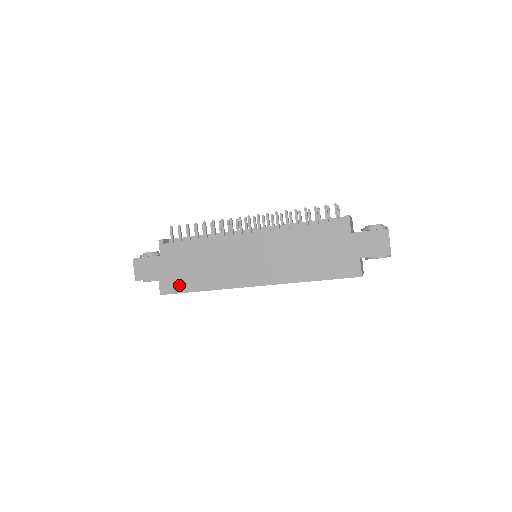
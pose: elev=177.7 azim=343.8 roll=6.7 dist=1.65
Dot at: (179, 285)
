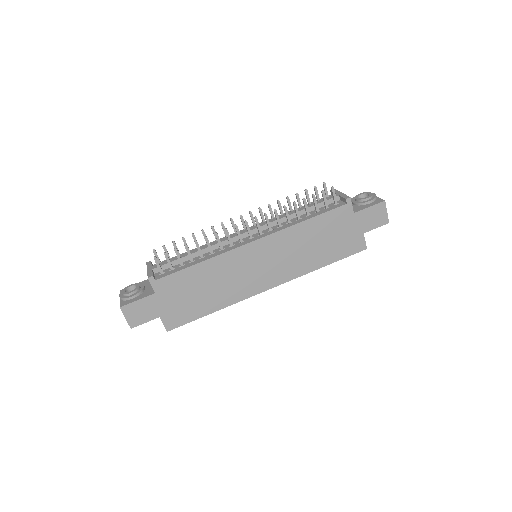
Dot at: (187, 315)
